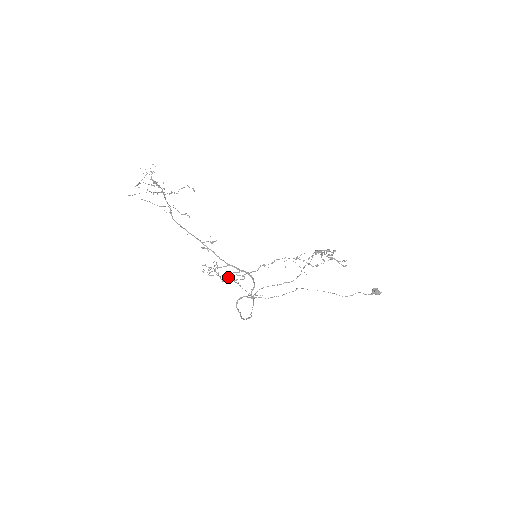
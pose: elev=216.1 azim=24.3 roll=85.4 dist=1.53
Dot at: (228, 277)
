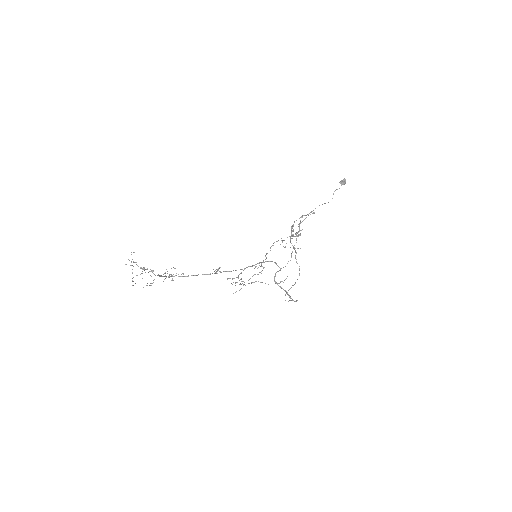
Dot at: occluded
